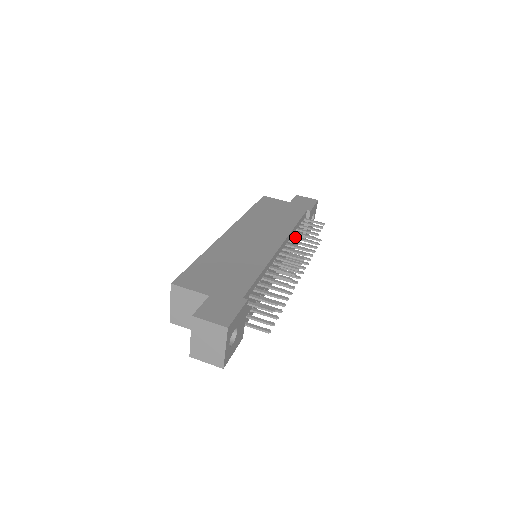
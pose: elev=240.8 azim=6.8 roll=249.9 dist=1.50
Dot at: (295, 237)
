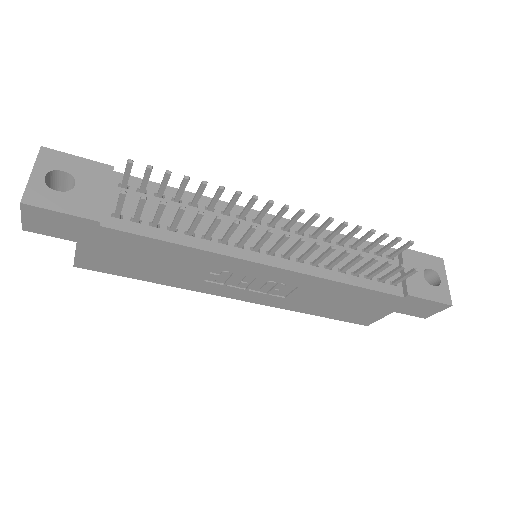
Dot at: (328, 236)
